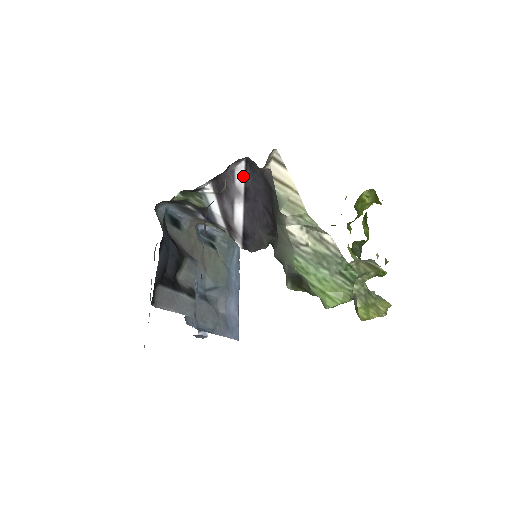
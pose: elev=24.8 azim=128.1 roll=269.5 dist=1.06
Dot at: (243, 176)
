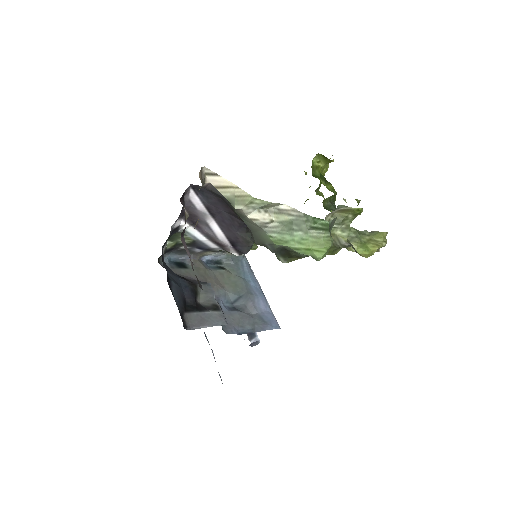
Dot at: (198, 200)
